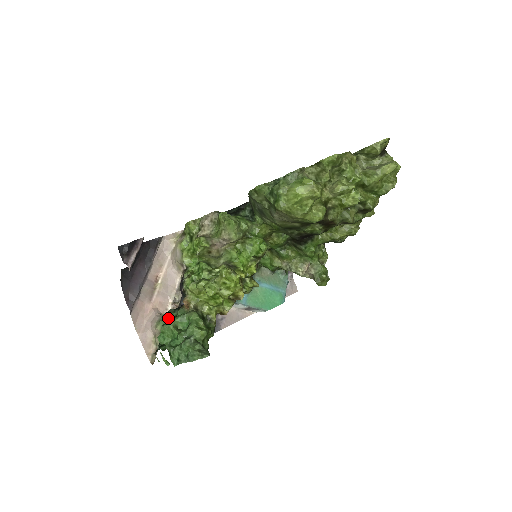
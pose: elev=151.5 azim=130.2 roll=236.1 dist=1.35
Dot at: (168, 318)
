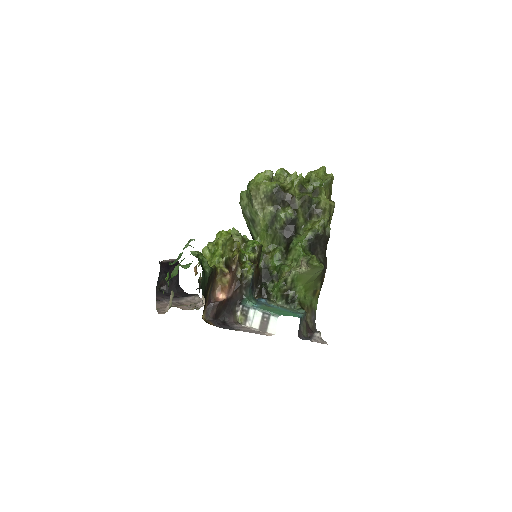
Dot at: occluded
